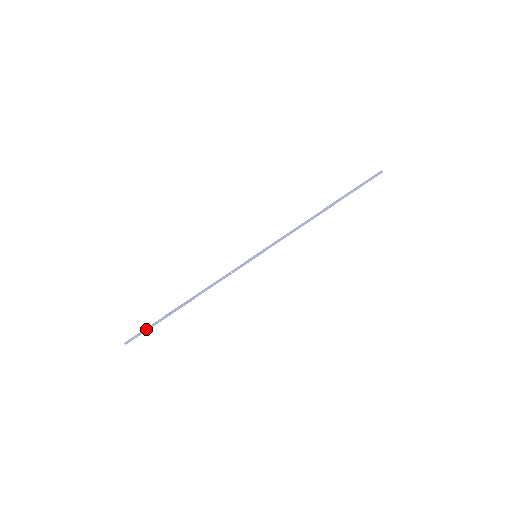
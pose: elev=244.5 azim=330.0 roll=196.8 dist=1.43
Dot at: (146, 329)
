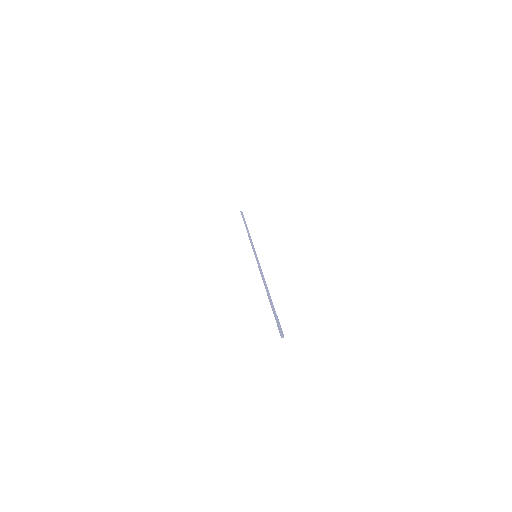
Dot at: (242, 217)
